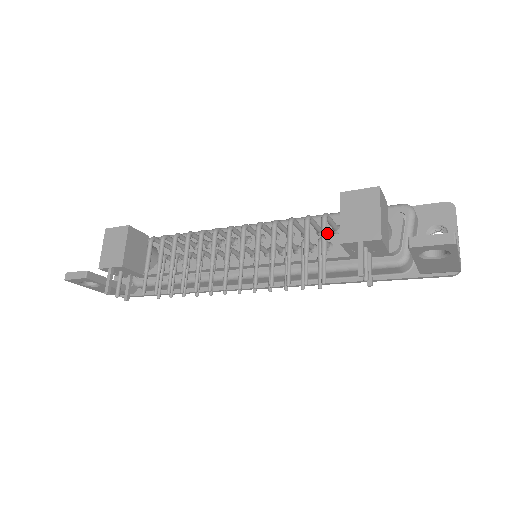
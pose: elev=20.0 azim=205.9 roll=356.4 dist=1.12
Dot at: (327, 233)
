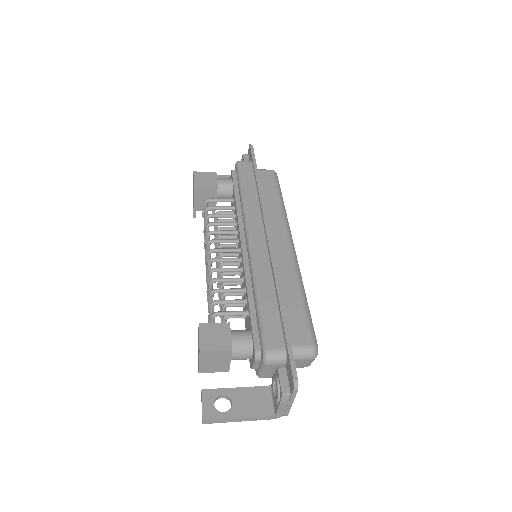
Dot at: (247, 307)
